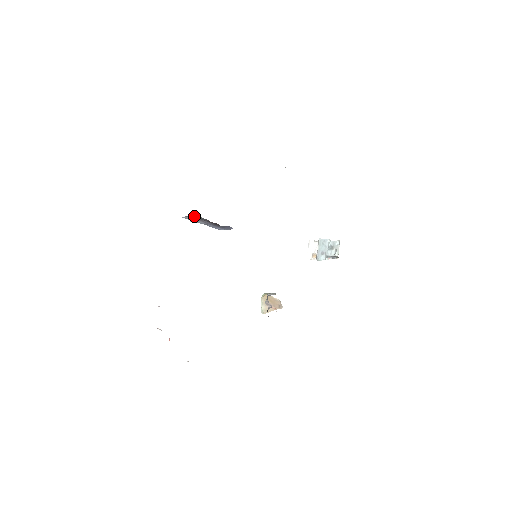
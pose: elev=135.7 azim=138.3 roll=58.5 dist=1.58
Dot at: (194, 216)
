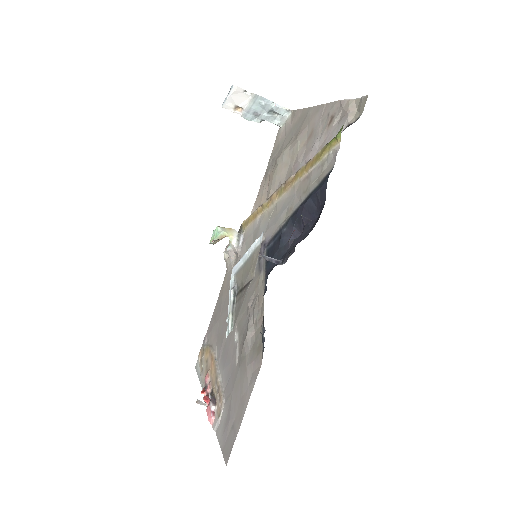
Dot at: occluded
